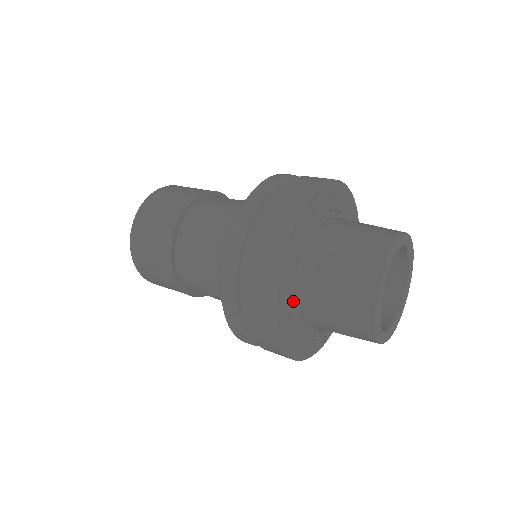
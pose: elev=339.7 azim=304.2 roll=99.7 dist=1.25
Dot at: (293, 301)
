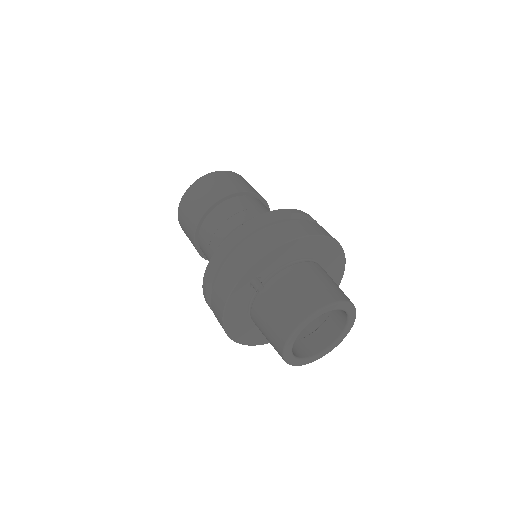
Dot at: occluded
